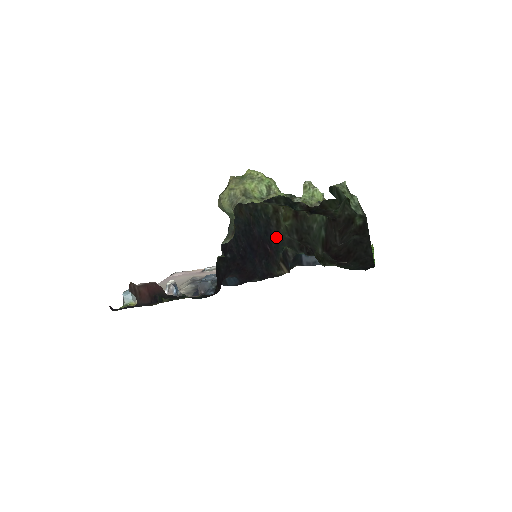
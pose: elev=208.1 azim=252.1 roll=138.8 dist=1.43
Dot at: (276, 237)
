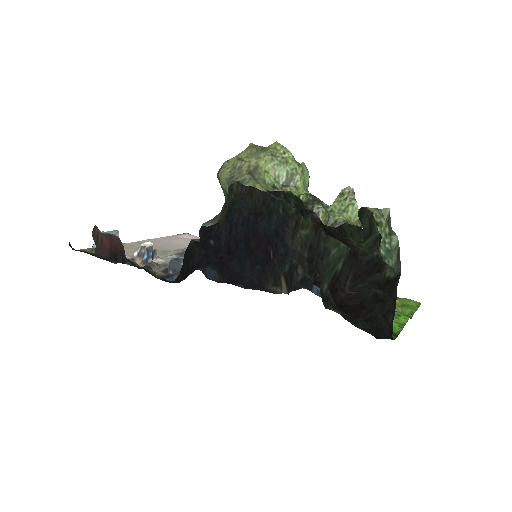
Dot at: (288, 243)
